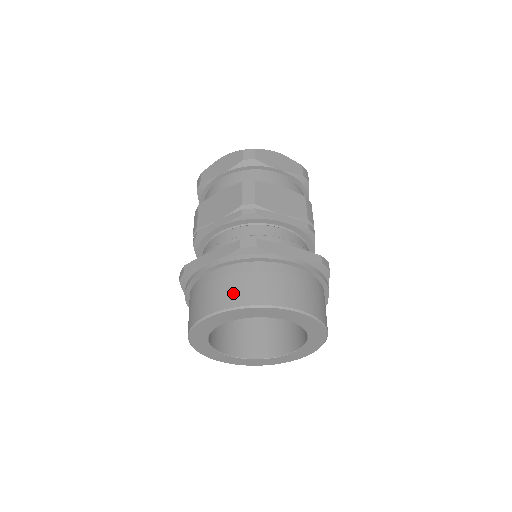
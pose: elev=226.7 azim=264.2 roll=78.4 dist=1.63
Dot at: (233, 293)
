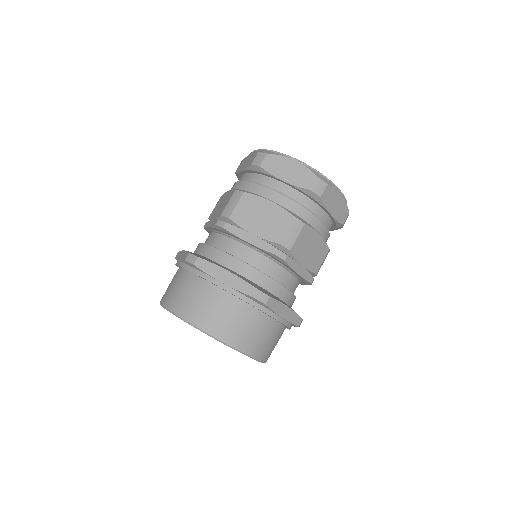
Dot at: (223, 325)
